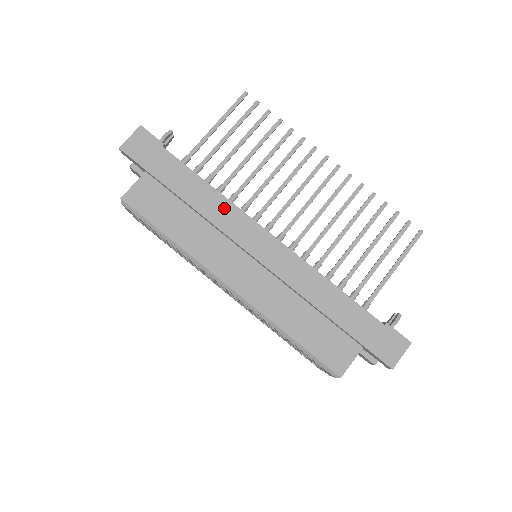
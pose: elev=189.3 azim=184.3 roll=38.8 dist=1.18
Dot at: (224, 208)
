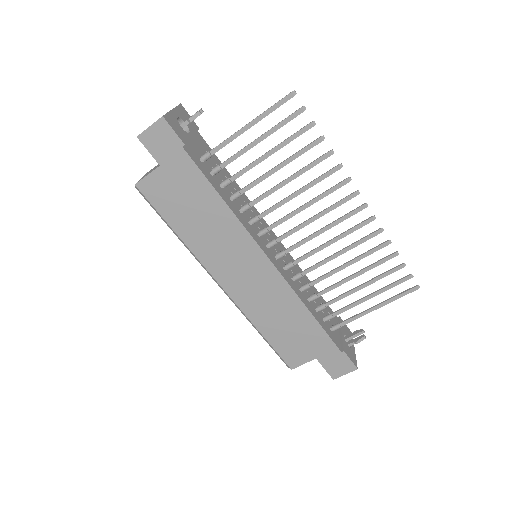
Dot at: (231, 225)
